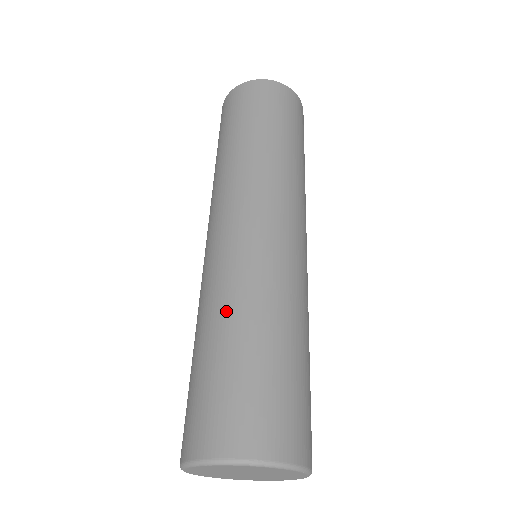
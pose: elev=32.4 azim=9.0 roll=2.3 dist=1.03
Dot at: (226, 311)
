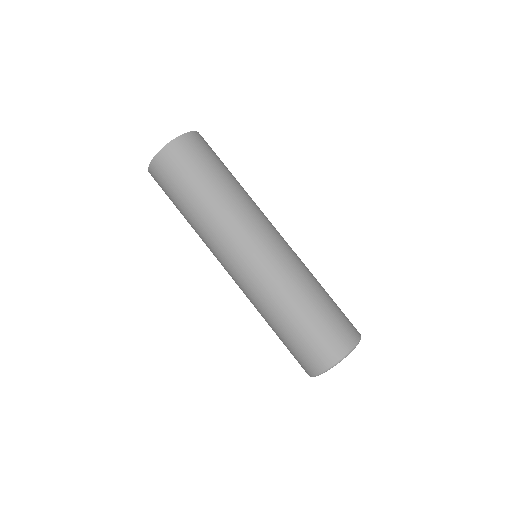
Dot at: (286, 303)
